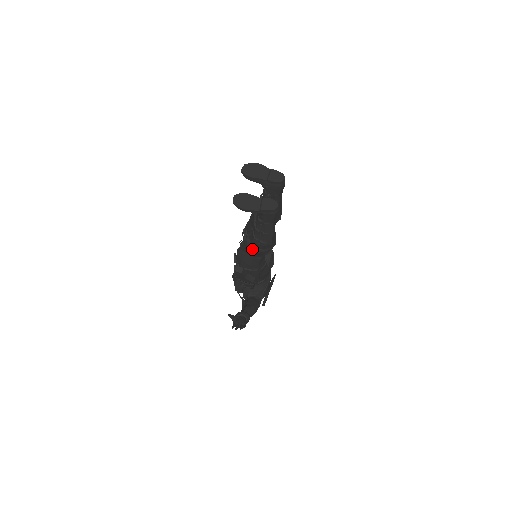
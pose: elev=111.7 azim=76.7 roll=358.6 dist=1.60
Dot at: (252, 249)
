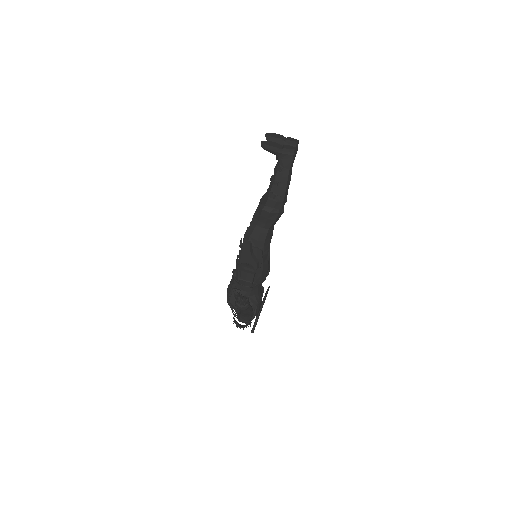
Dot at: (265, 209)
